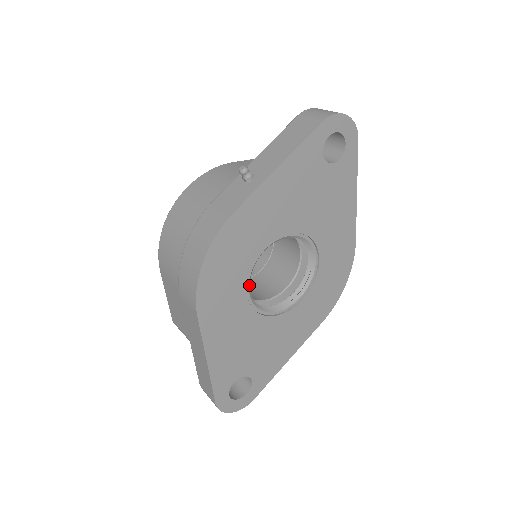
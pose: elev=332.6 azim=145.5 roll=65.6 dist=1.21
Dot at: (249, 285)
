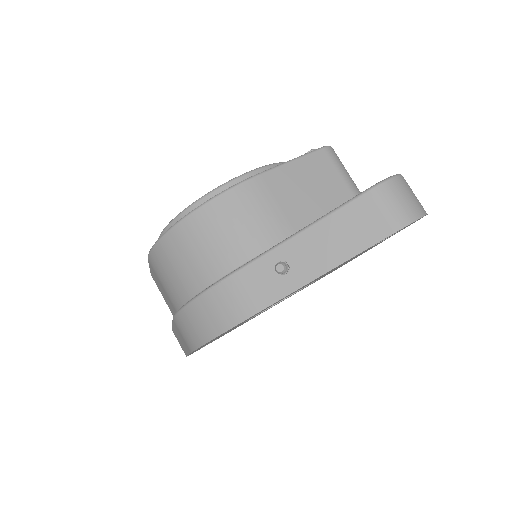
Dot at: occluded
